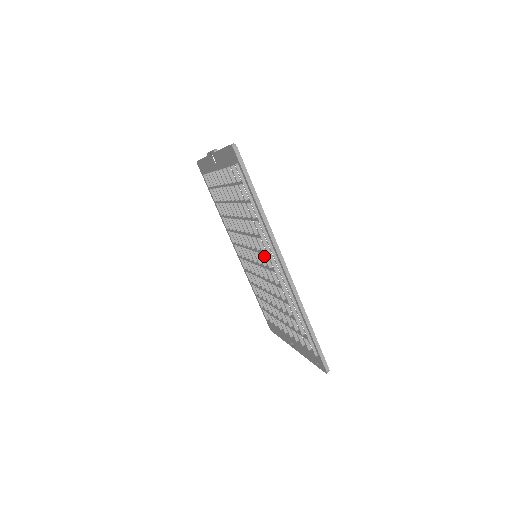
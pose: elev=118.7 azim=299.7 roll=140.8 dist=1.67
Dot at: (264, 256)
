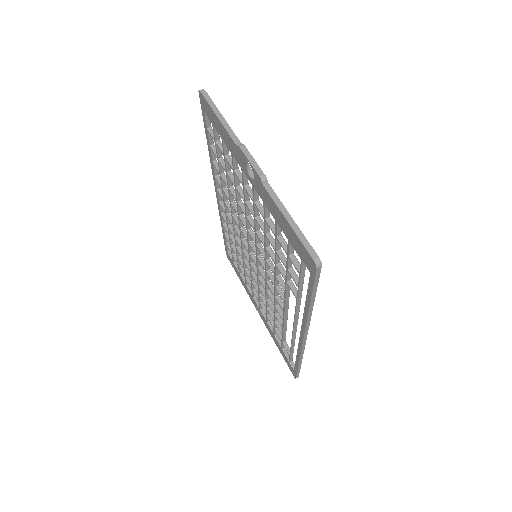
Dot at: (275, 289)
